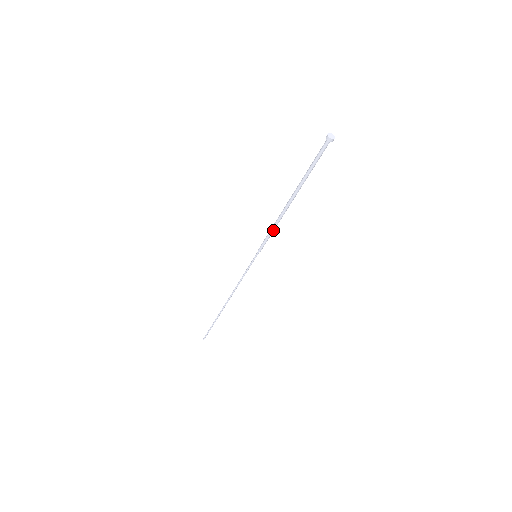
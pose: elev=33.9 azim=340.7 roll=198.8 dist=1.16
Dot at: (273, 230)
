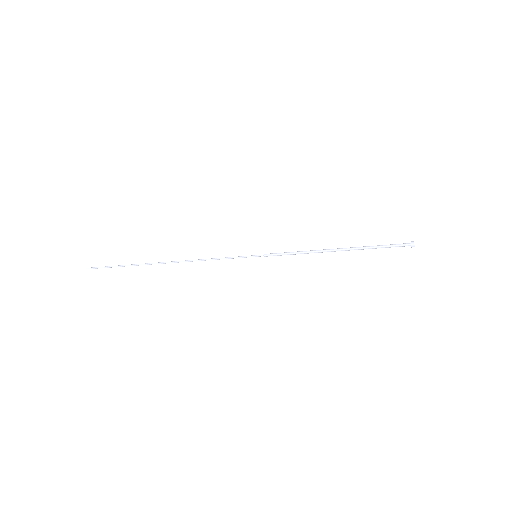
Dot at: (298, 253)
